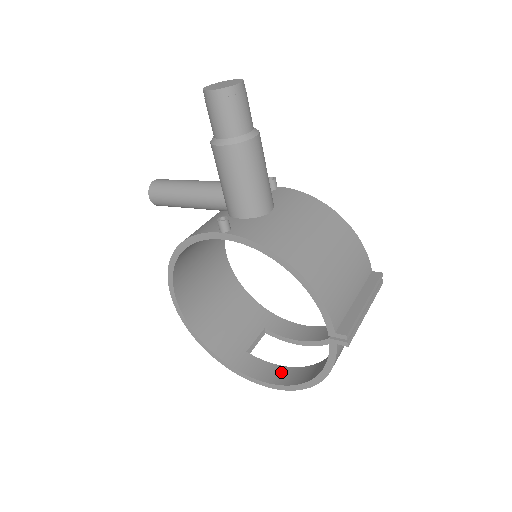
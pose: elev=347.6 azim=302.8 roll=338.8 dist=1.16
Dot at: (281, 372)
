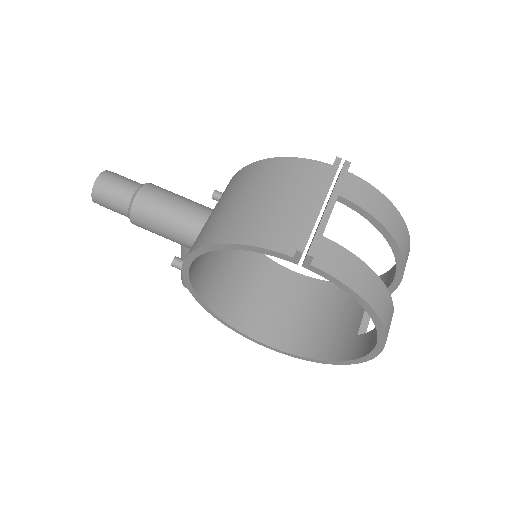
Dot at: occluded
